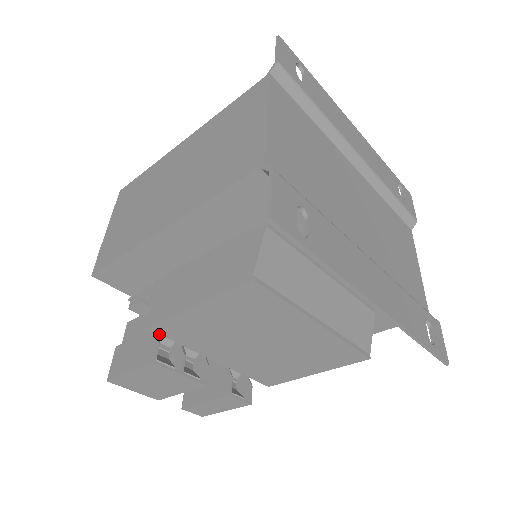
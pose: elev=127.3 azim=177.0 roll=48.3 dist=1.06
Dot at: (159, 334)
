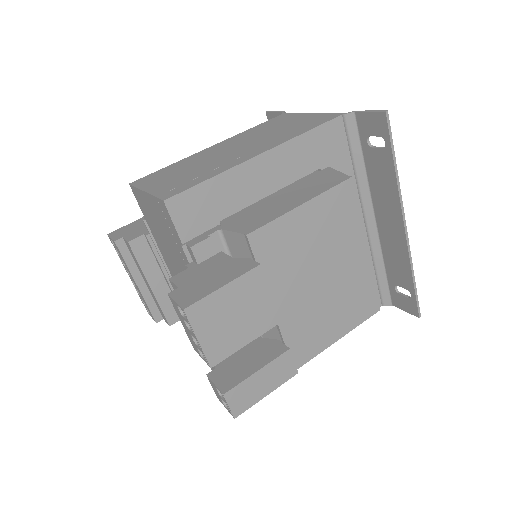
Dot at: (251, 248)
